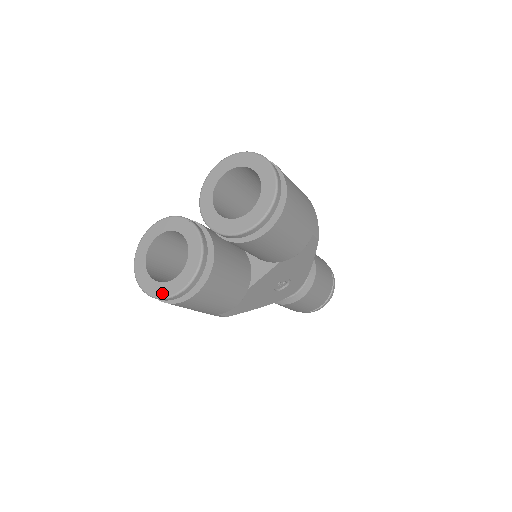
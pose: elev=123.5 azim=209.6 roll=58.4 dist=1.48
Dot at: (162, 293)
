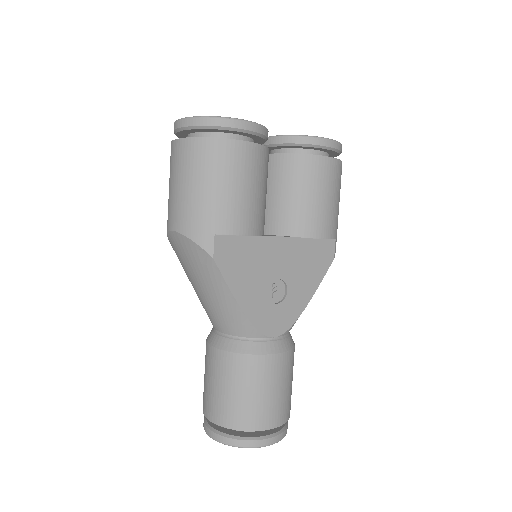
Dot at: (217, 117)
